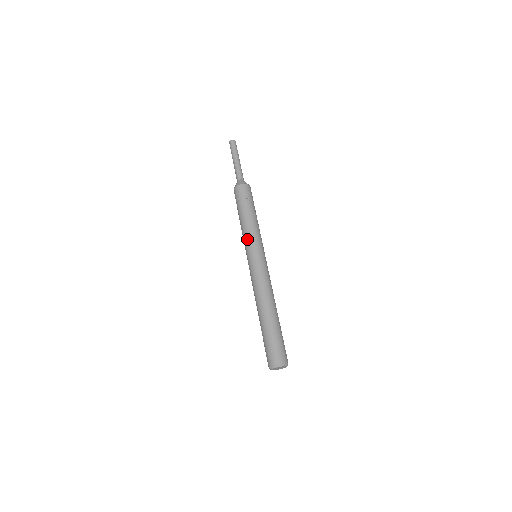
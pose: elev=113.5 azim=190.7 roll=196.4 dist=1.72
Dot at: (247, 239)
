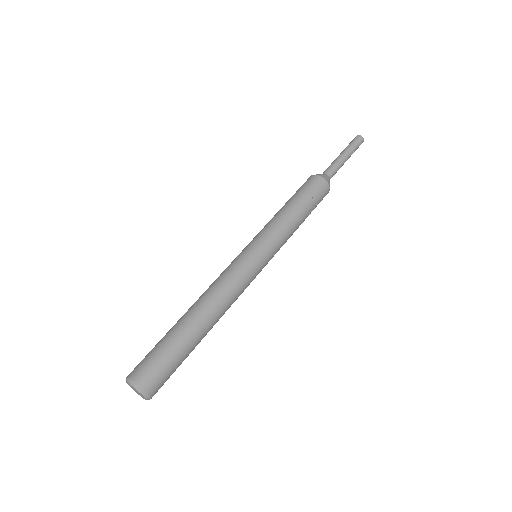
Dot at: (274, 234)
